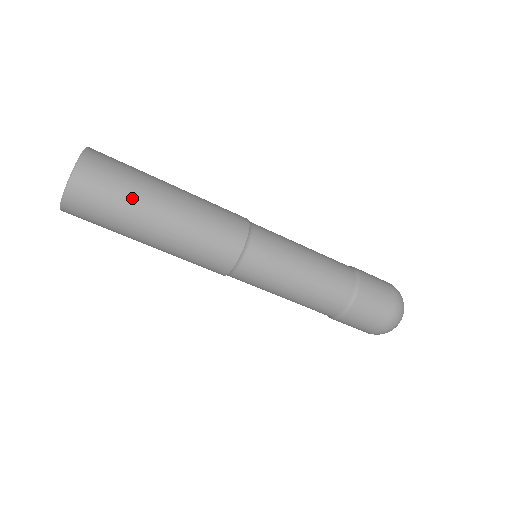
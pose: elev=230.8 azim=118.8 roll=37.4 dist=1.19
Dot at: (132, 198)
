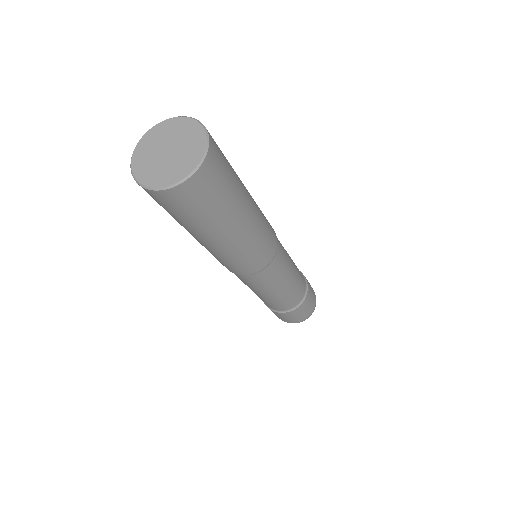
Dot at: (188, 224)
